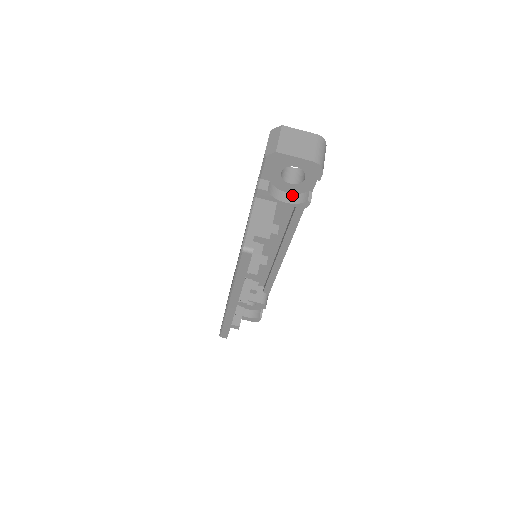
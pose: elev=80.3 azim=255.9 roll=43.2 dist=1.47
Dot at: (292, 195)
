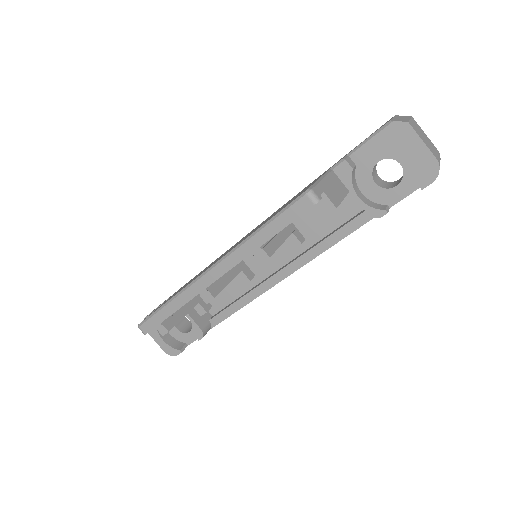
Dot at: (366, 198)
